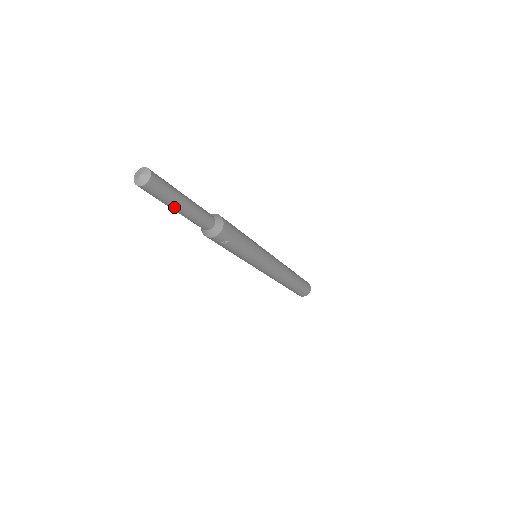
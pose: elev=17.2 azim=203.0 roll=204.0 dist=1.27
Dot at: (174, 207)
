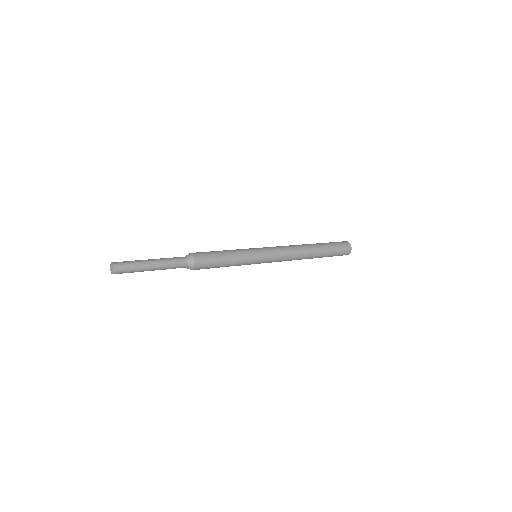
Dot at: occluded
